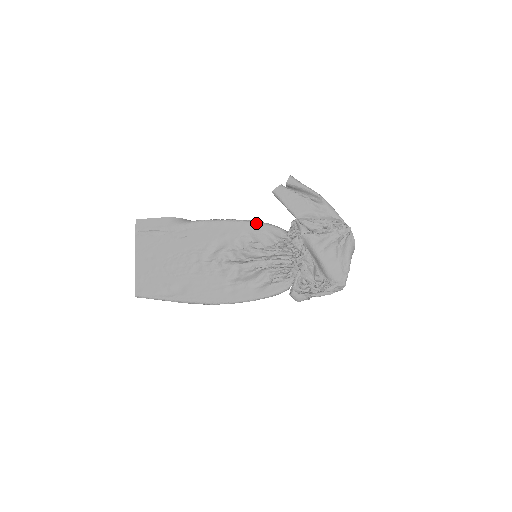
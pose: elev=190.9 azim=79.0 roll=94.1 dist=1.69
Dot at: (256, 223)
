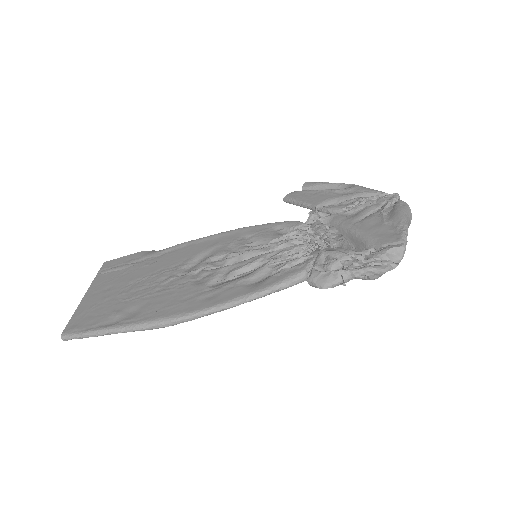
Dot at: (259, 225)
